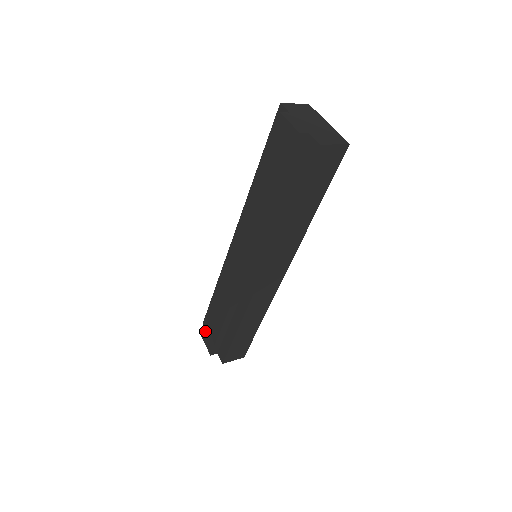
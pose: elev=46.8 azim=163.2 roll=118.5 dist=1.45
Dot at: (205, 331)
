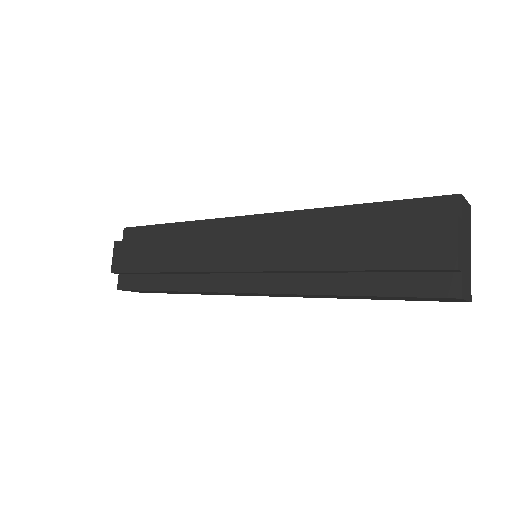
Dot at: (125, 246)
